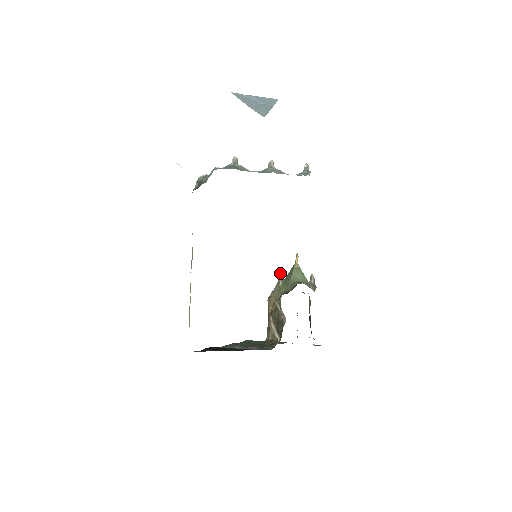
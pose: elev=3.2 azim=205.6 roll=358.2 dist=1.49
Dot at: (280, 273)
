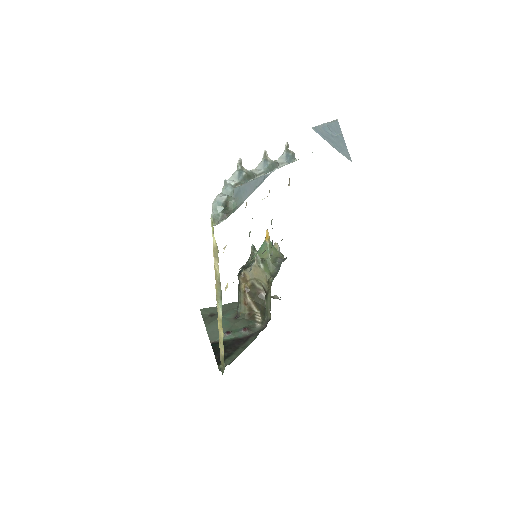
Dot at: (258, 255)
